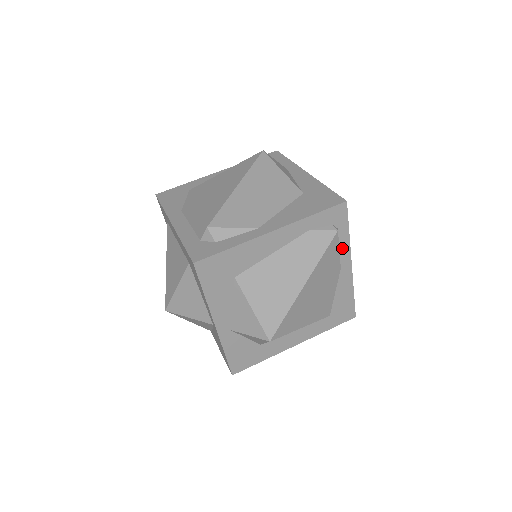
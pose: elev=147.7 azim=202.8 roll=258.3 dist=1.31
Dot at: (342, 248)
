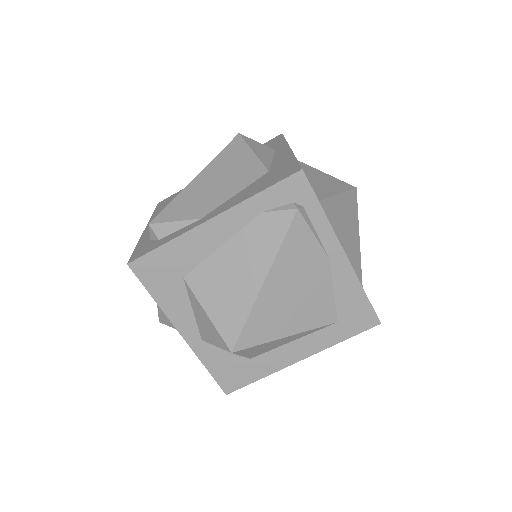
Dot at: (321, 232)
